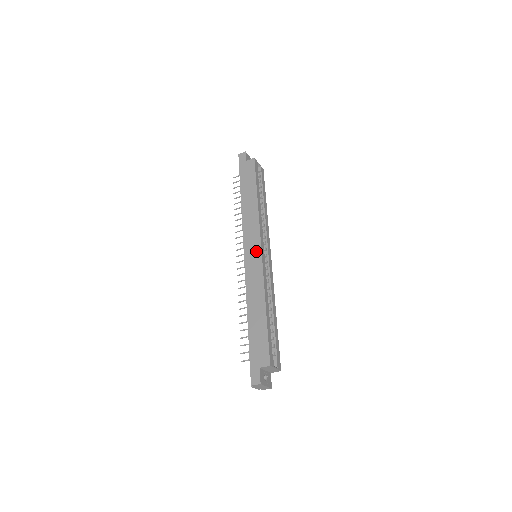
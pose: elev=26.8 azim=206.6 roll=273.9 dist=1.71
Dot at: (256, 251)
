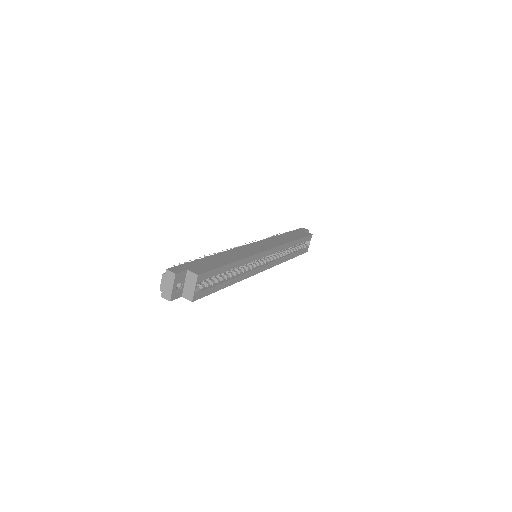
Dot at: (263, 248)
